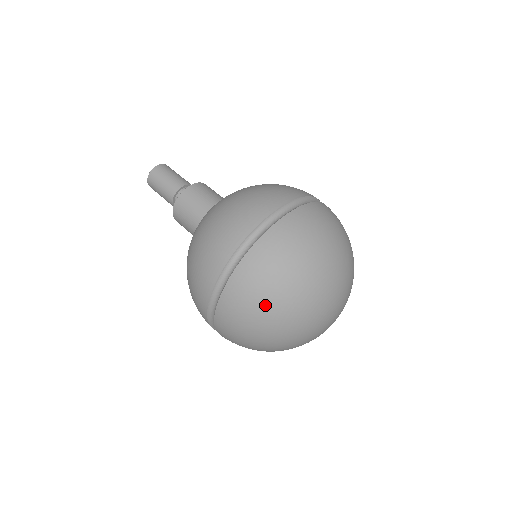
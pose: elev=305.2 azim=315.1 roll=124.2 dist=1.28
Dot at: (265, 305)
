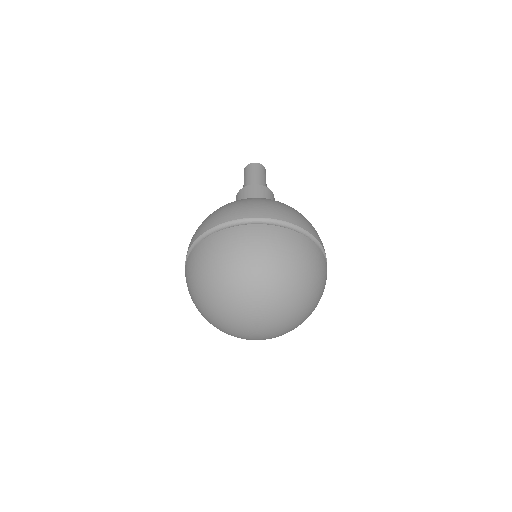
Dot at: (227, 263)
